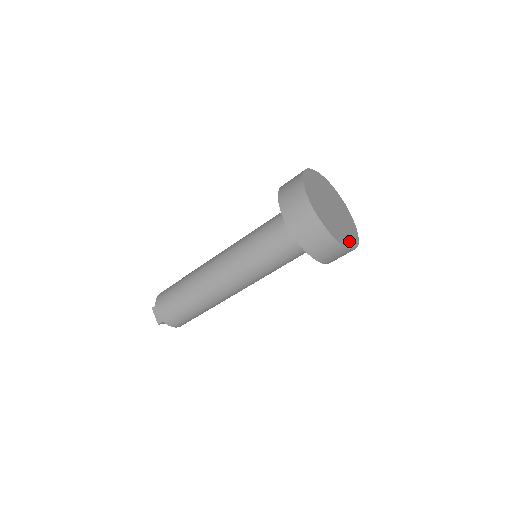
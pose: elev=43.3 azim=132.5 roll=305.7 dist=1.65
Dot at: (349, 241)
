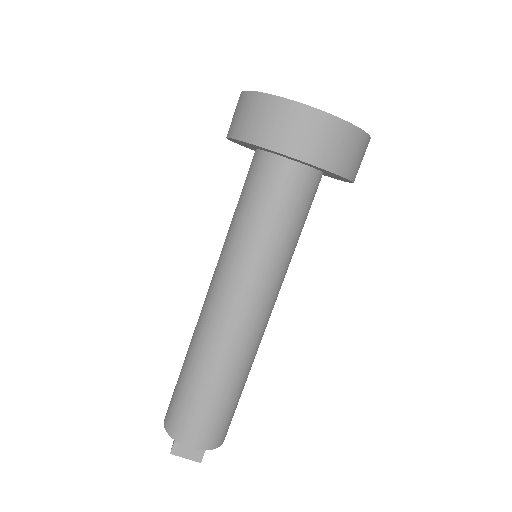
Dot at: occluded
